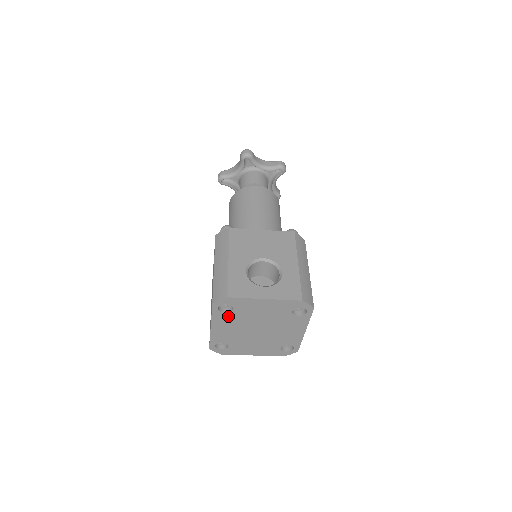
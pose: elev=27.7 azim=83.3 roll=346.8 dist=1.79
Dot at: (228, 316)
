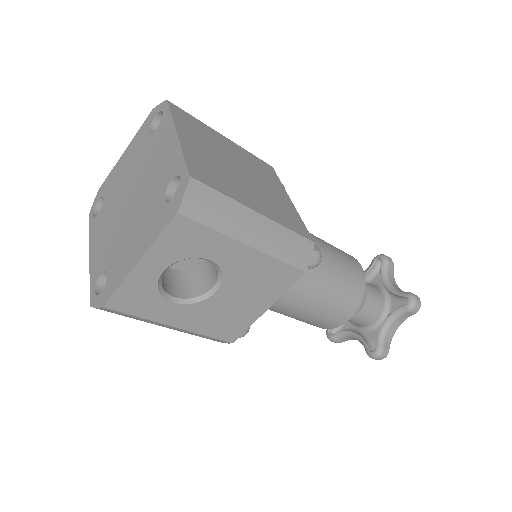
Dot at: (102, 216)
